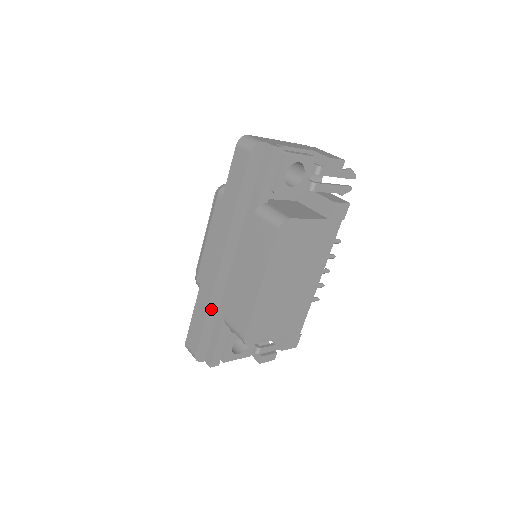
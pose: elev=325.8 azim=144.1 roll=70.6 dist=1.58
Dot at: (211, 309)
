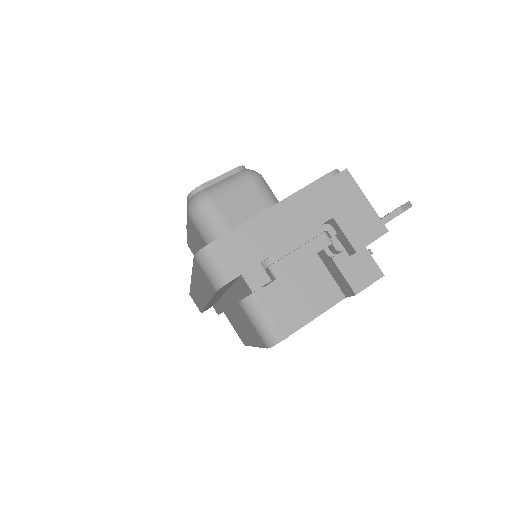
Dot at: (207, 307)
